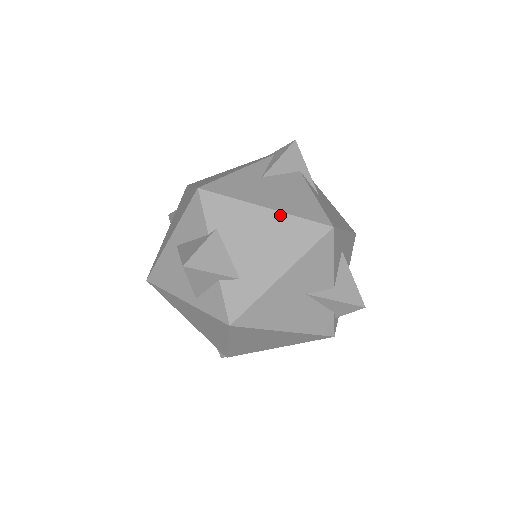
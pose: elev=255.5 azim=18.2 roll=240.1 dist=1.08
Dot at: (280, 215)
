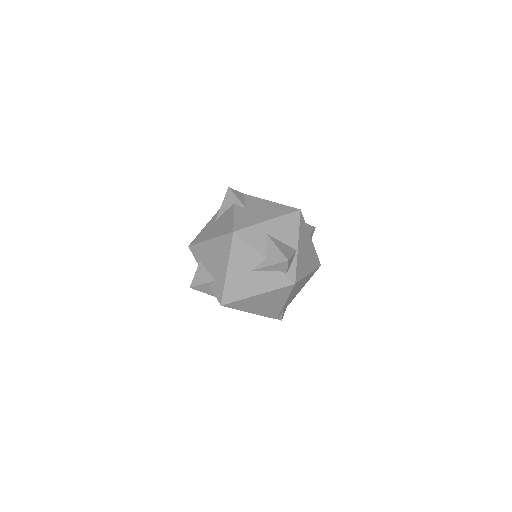
Dot at: (215, 240)
